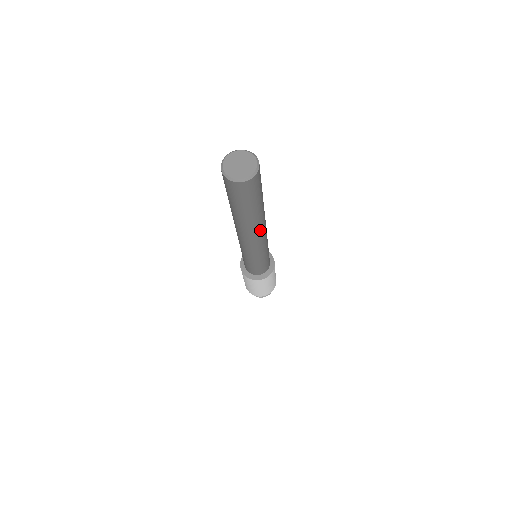
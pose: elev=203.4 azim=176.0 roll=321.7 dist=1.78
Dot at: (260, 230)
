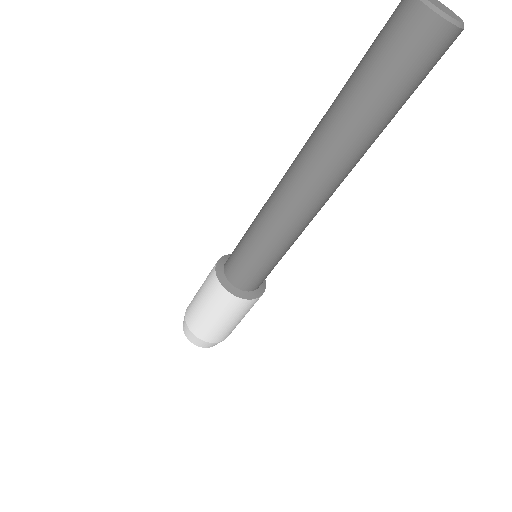
Dot at: (340, 180)
